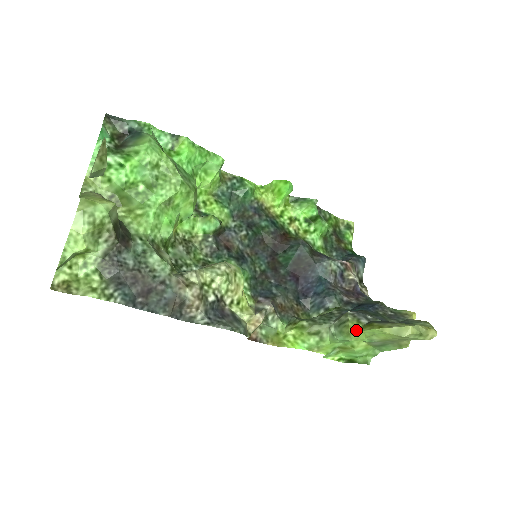
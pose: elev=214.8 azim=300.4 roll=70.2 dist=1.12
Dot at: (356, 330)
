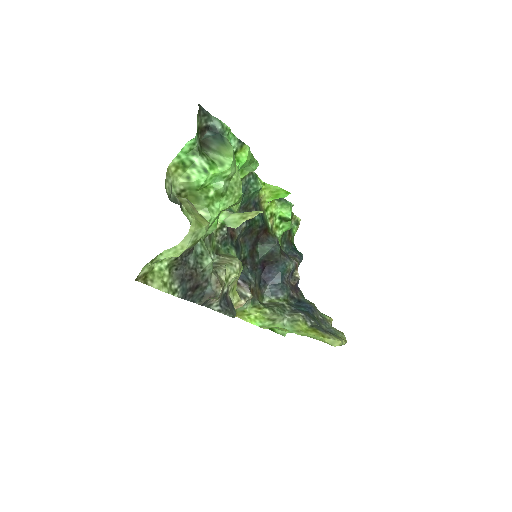
Dot at: (305, 331)
